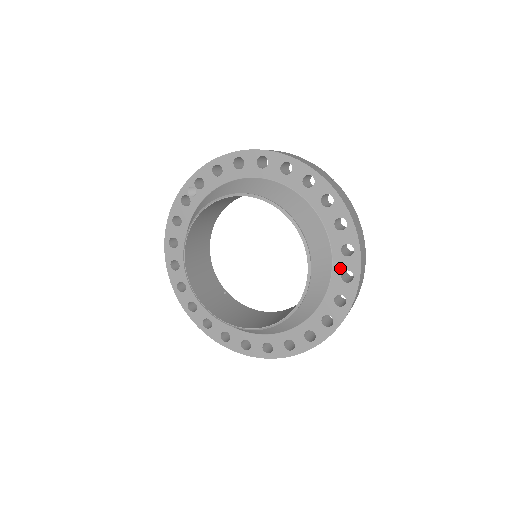
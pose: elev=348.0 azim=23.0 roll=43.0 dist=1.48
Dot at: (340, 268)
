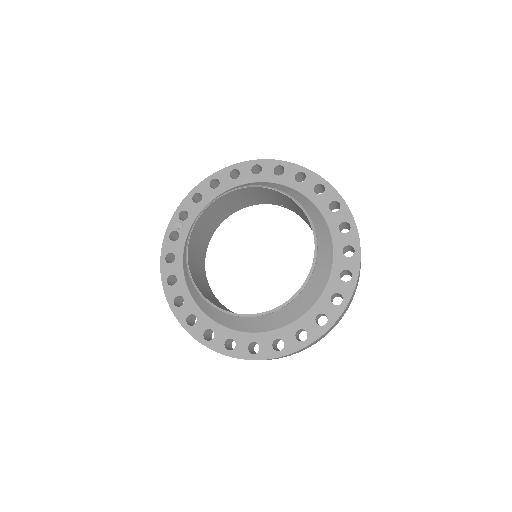
Dot at: (335, 224)
